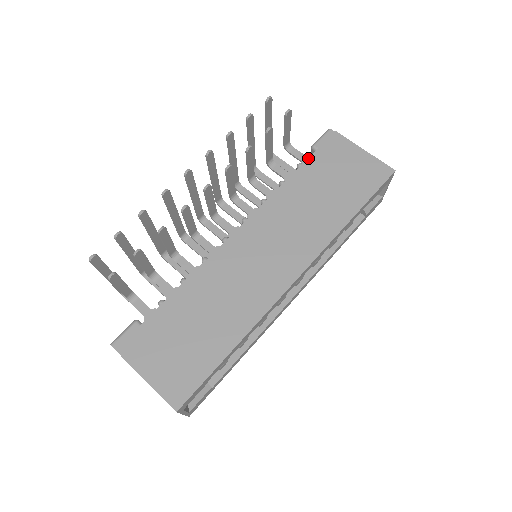
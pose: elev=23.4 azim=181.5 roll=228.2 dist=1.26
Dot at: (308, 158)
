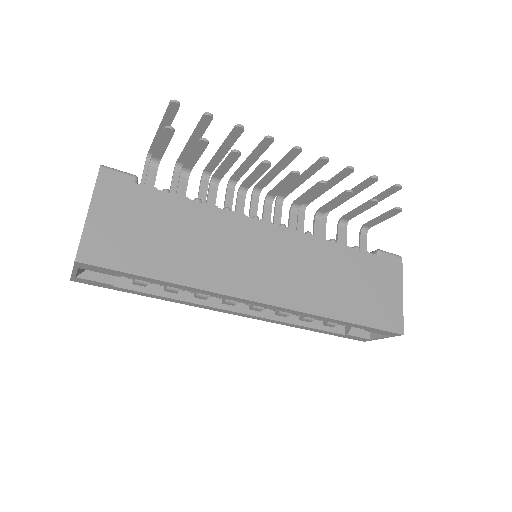
Dot at: (367, 252)
